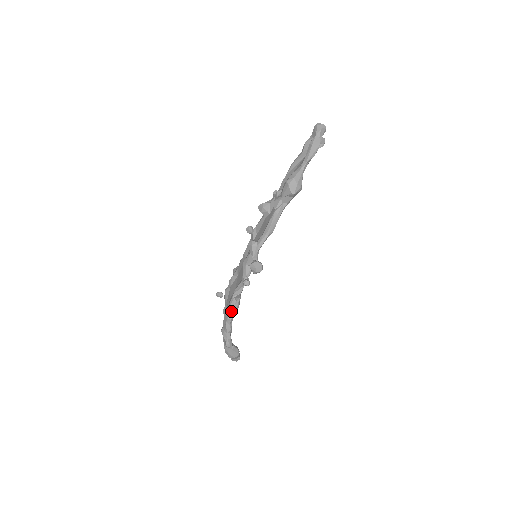
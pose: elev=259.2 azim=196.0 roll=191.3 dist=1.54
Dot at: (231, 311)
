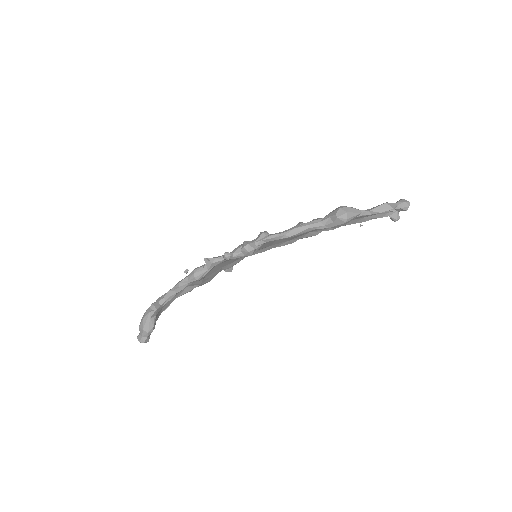
Dot at: (189, 278)
